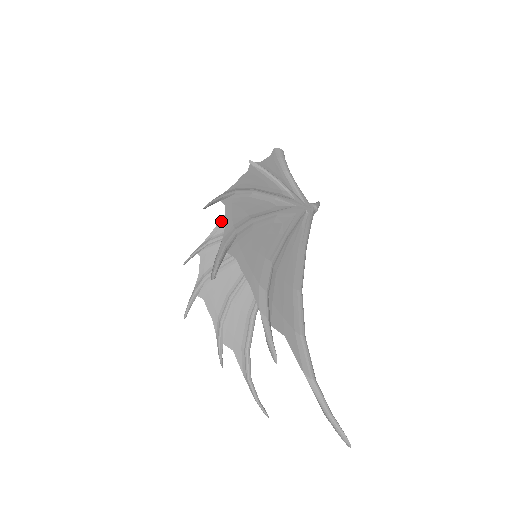
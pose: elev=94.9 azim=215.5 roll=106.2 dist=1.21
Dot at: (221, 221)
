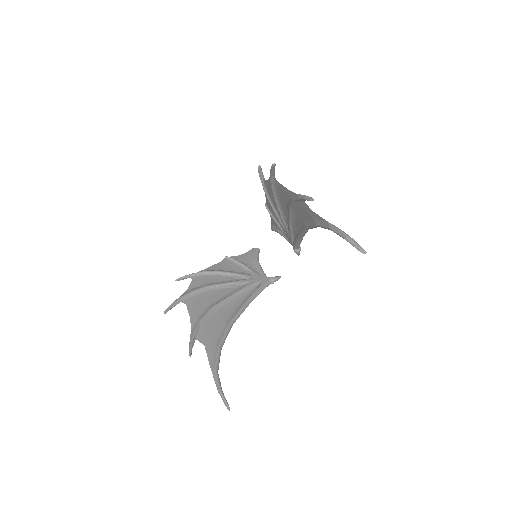
Dot at: (216, 265)
